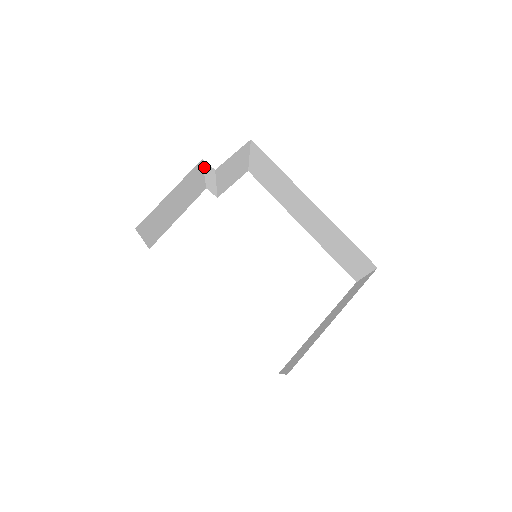
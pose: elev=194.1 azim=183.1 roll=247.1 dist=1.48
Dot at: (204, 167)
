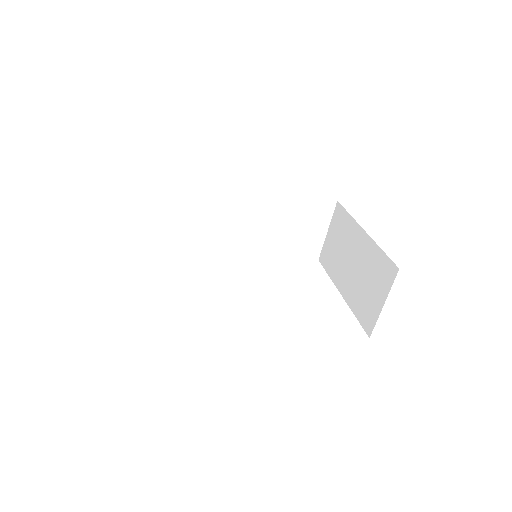
Dot at: (146, 213)
